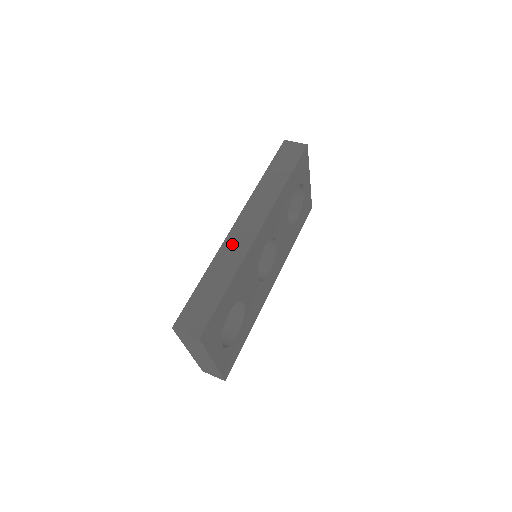
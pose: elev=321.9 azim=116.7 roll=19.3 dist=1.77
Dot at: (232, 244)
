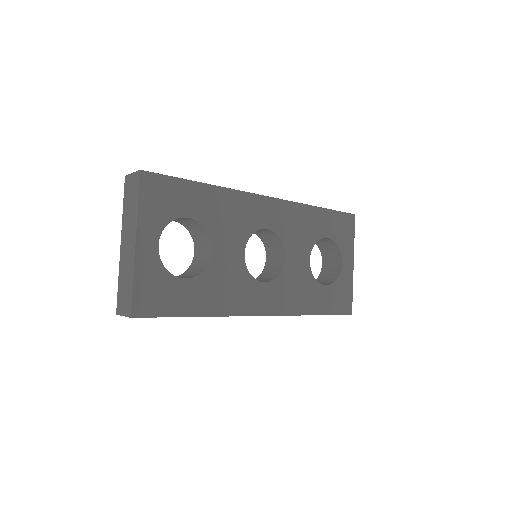
Dot at: occluded
